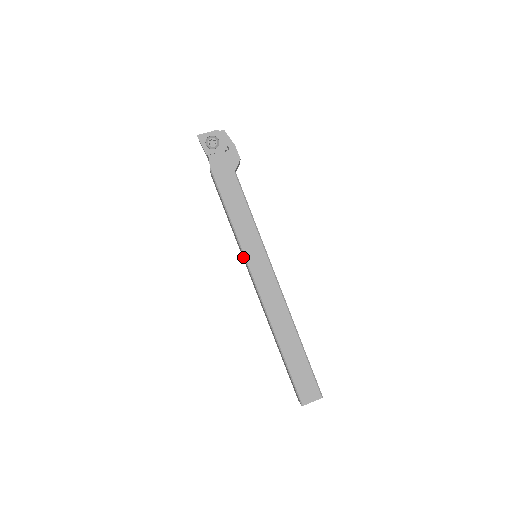
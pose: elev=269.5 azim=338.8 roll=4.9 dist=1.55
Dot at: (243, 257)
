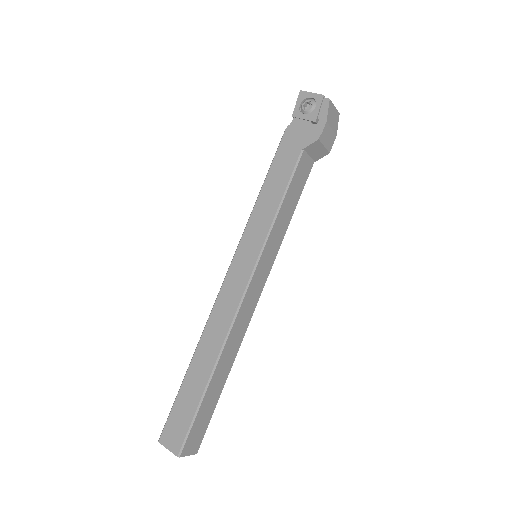
Dot at: occluded
